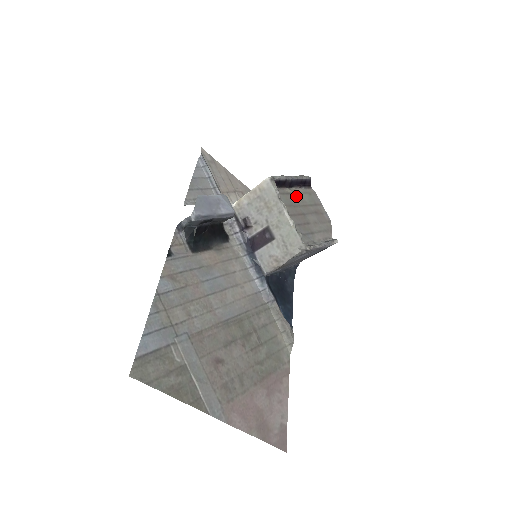
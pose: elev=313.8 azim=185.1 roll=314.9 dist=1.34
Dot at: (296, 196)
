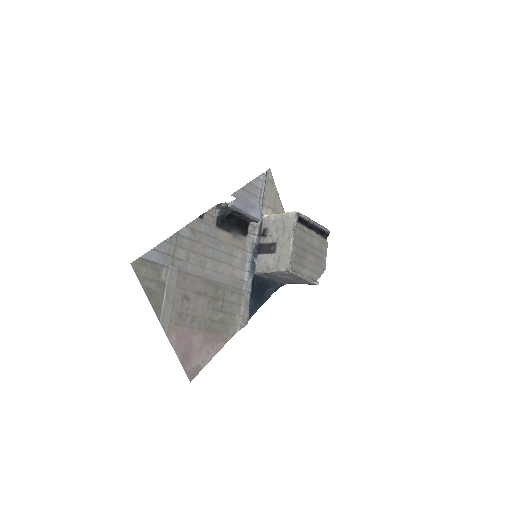
Dot at: (309, 236)
